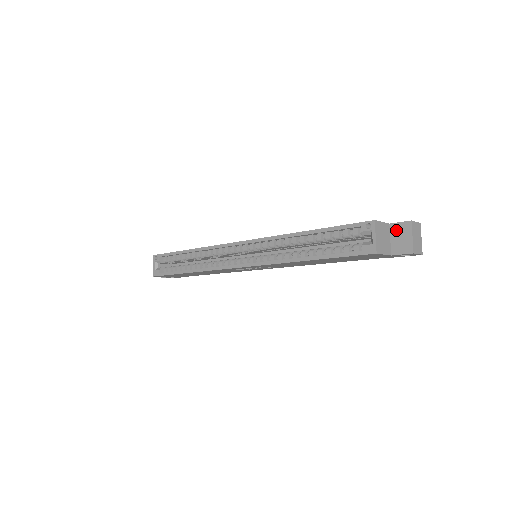
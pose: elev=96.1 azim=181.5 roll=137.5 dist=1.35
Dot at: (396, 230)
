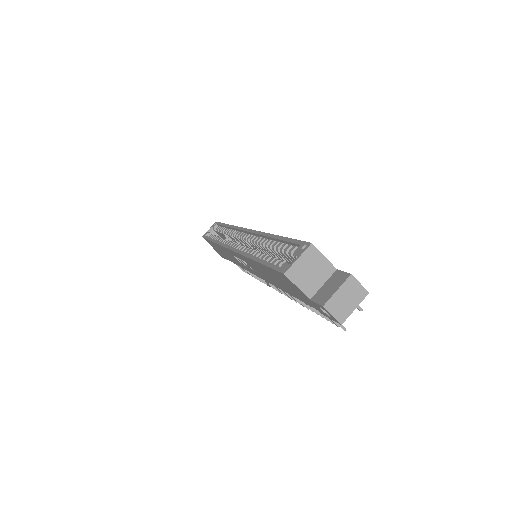
Dot at: (335, 277)
